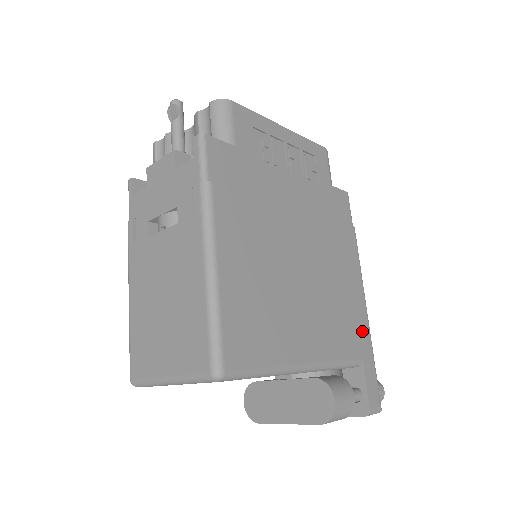
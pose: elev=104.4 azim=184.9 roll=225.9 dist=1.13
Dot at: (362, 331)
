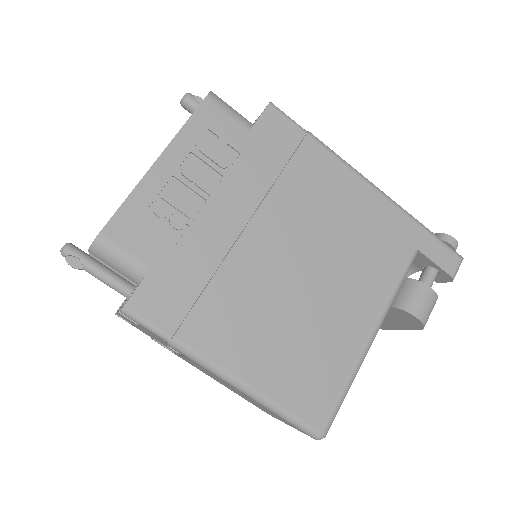
Dot at: (396, 225)
